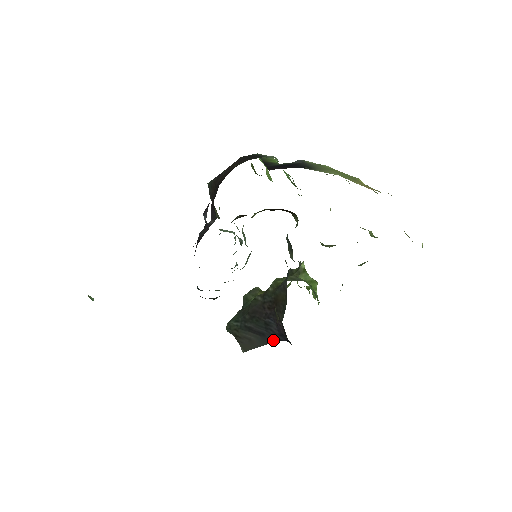
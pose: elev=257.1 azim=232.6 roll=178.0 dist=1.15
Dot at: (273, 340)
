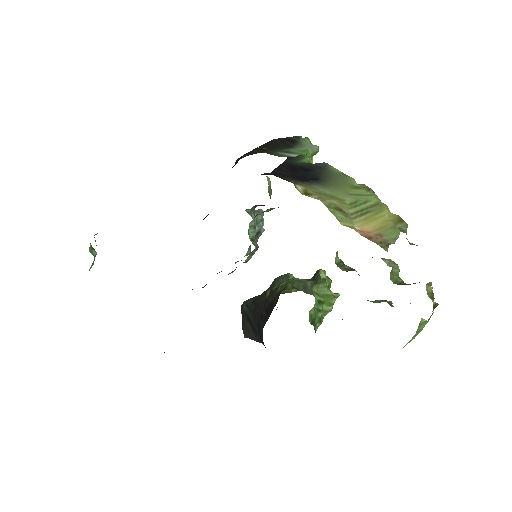
Dot at: (262, 342)
